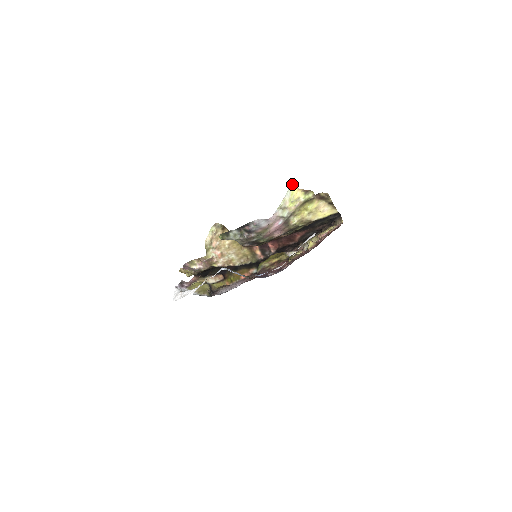
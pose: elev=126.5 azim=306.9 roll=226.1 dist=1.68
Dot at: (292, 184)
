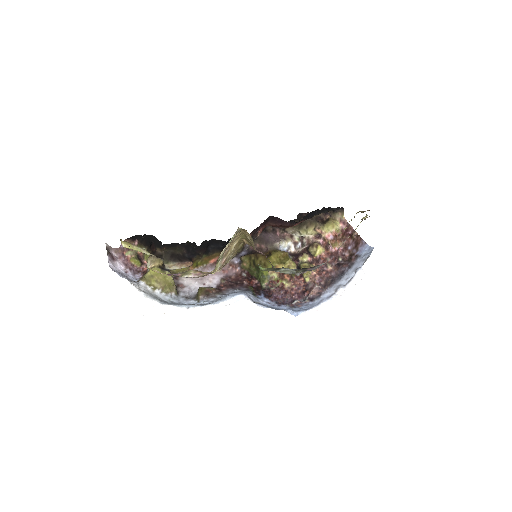
Dot at: (366, 214)
